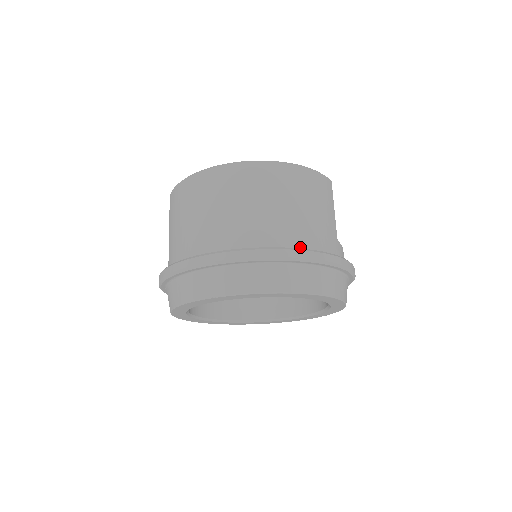
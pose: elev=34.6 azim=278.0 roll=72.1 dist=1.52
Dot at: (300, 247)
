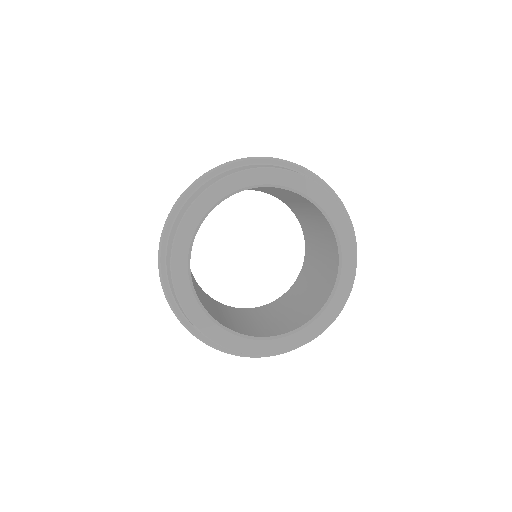
Dot at: occluded
